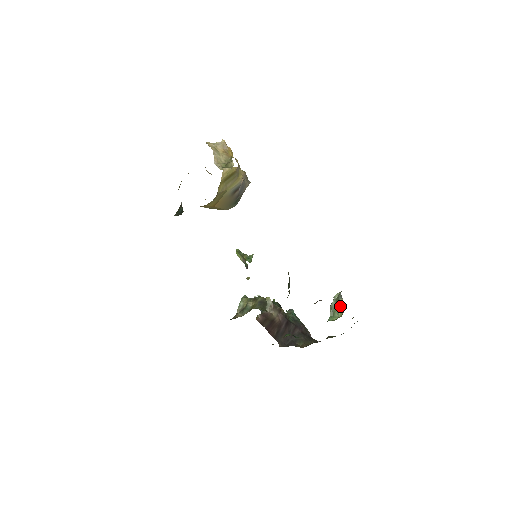
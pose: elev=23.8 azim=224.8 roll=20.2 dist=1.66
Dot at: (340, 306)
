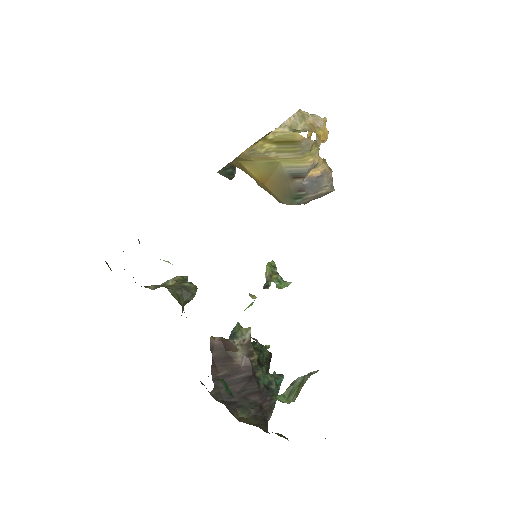
Dot at: (301, 386)
